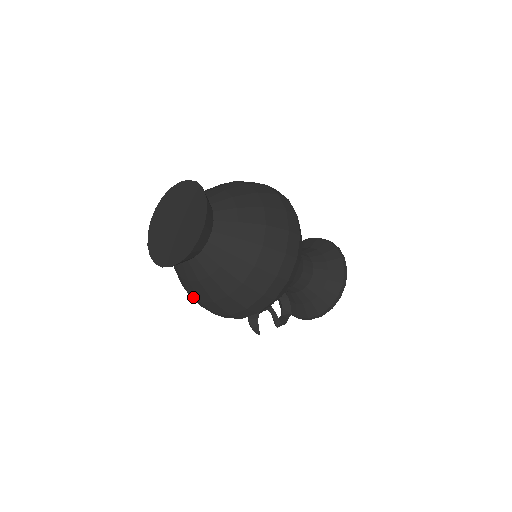
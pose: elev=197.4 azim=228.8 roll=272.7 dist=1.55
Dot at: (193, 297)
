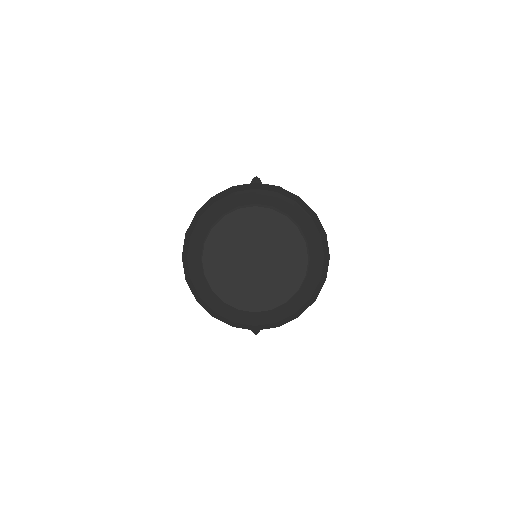
Dot at: (223, 316)
